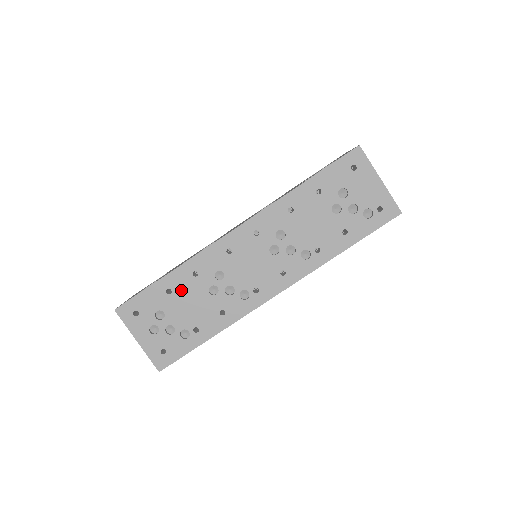
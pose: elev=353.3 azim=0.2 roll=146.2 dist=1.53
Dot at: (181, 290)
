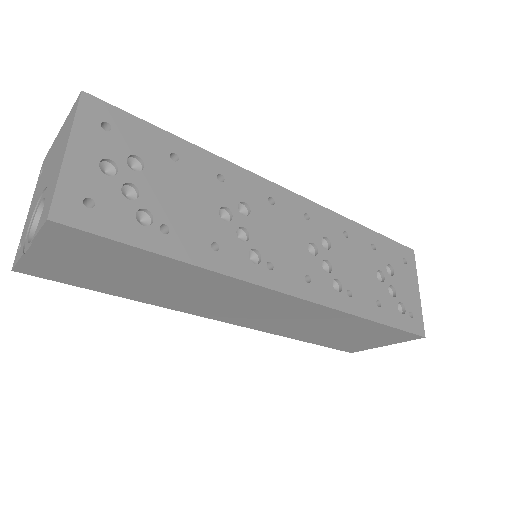
Dot at: (190, 172)
